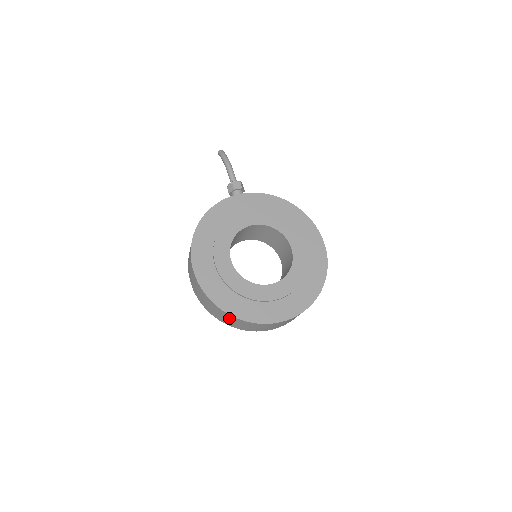
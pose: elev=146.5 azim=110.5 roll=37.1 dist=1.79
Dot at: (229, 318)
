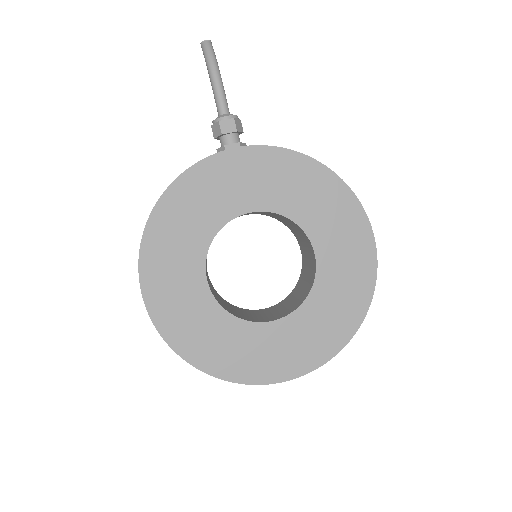
Dot at: occluded
